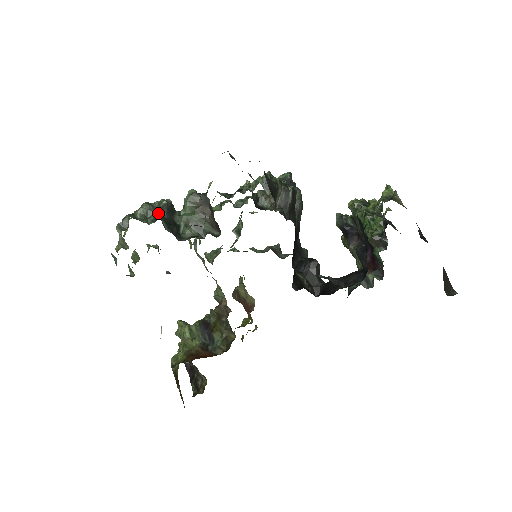
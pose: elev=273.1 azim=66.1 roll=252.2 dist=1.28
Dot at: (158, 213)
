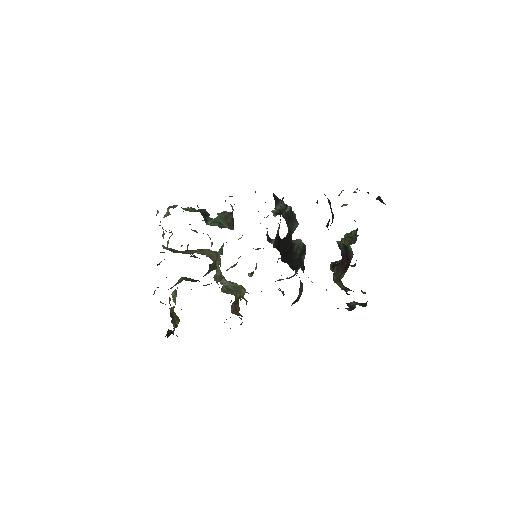
Dot at: (197, 211)
